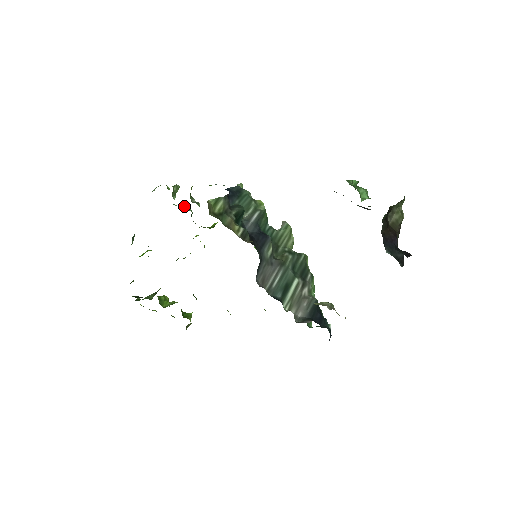
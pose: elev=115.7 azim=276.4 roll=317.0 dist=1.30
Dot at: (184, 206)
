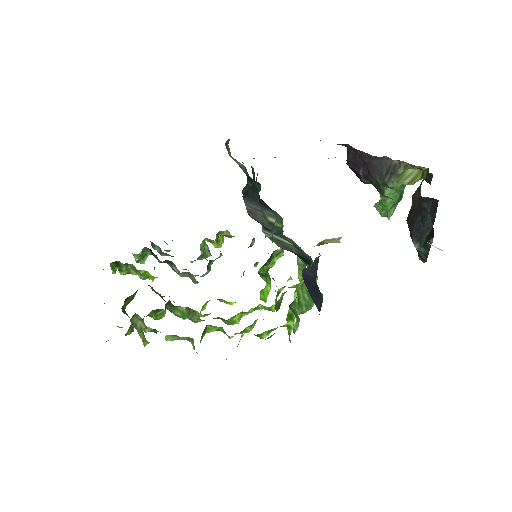
Dot at: (206, 259)
